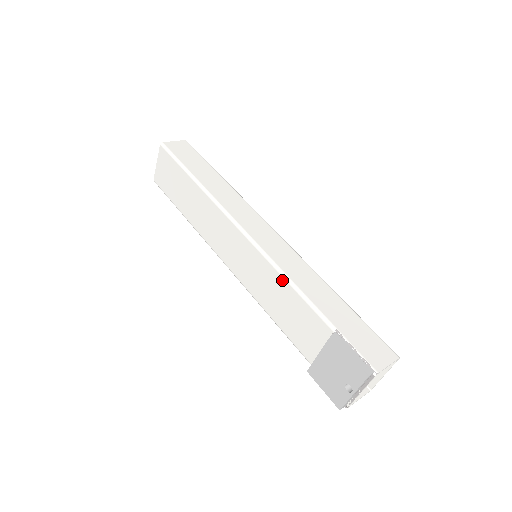
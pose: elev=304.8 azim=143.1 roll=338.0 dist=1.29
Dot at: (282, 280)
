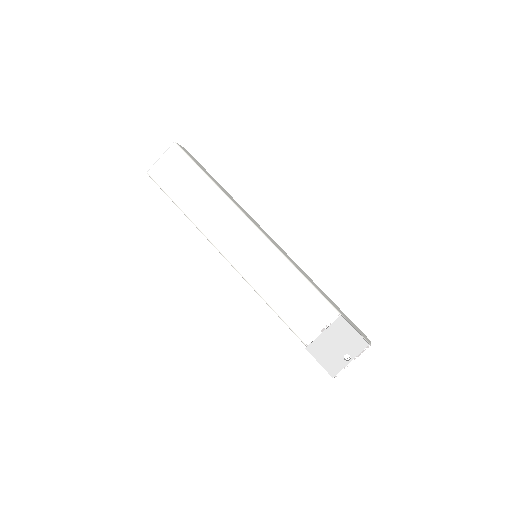
Dot at: (295, 273)
